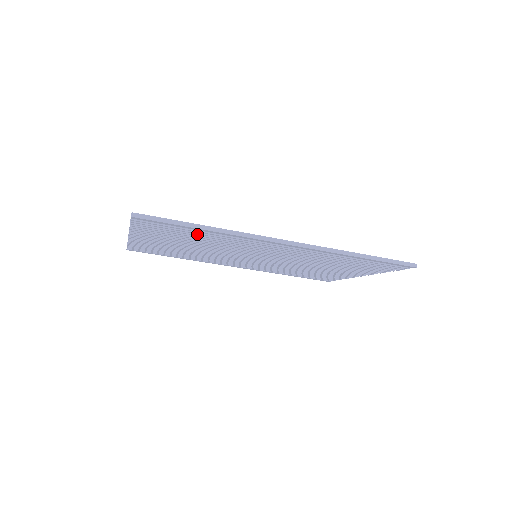
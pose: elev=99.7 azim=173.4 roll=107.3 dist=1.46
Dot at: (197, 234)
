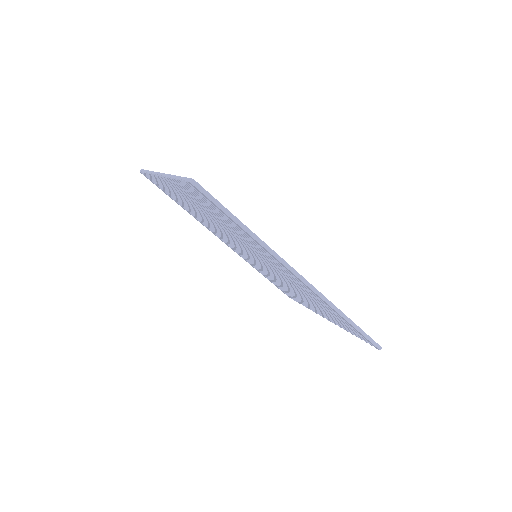
Dot at: (230, 223)
